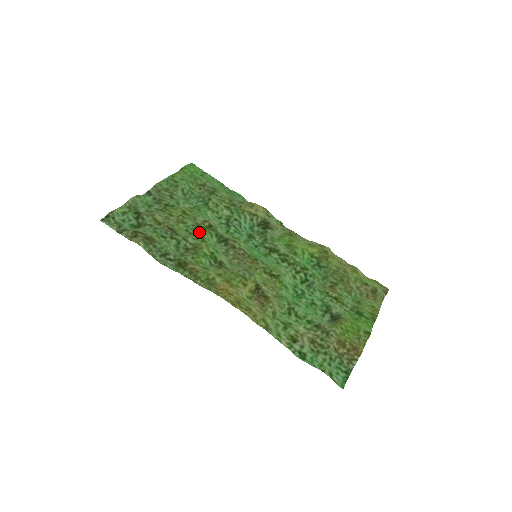
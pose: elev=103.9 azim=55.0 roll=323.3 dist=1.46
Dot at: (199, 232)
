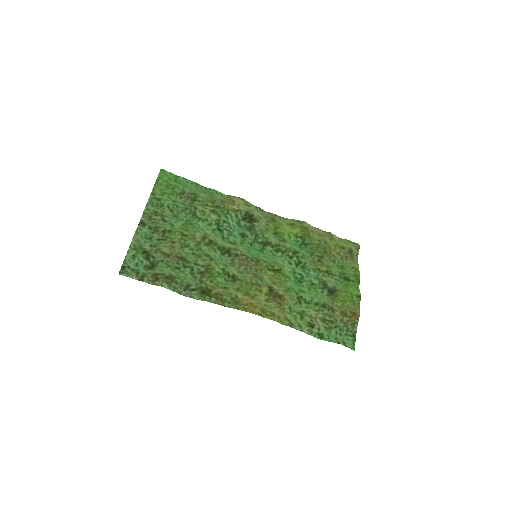
Dot at: (204, 251)
